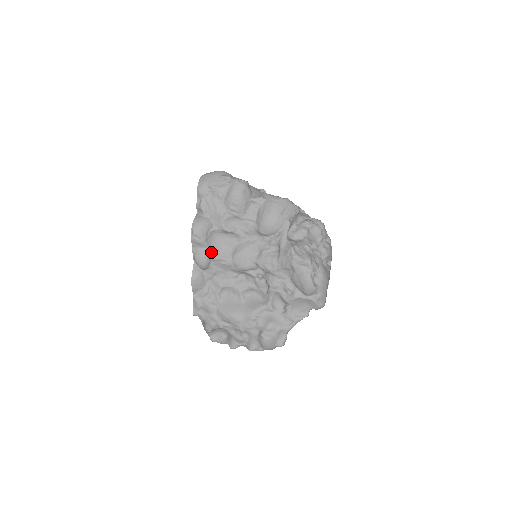
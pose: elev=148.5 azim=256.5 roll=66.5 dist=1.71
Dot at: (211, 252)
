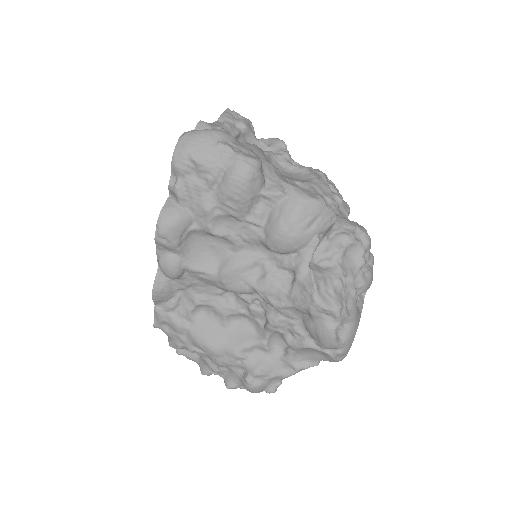
Dot at: (186, 260)
